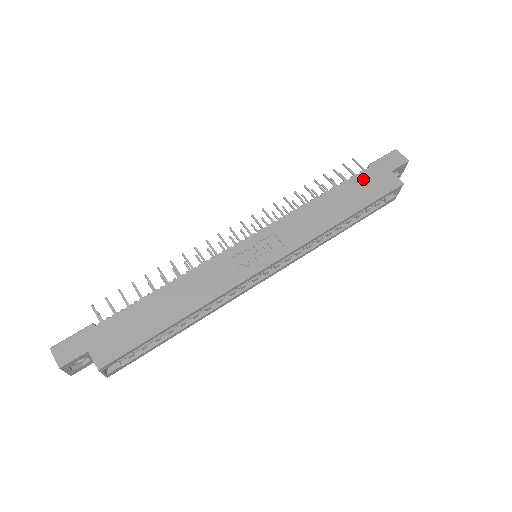
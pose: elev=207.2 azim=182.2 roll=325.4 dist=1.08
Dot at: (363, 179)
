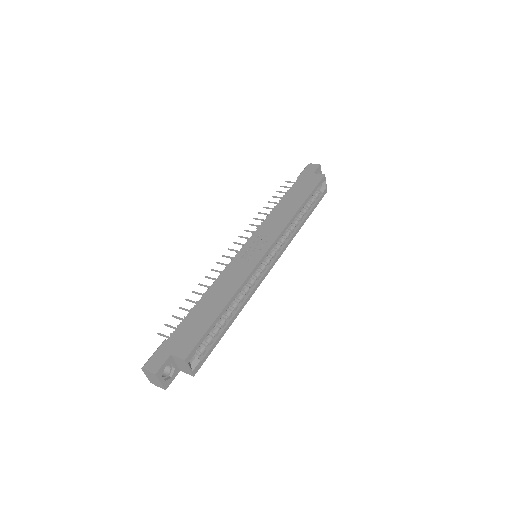
Dot at: (298, 185)
